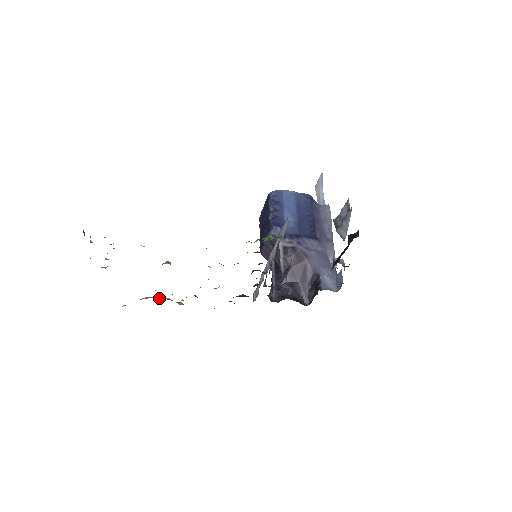
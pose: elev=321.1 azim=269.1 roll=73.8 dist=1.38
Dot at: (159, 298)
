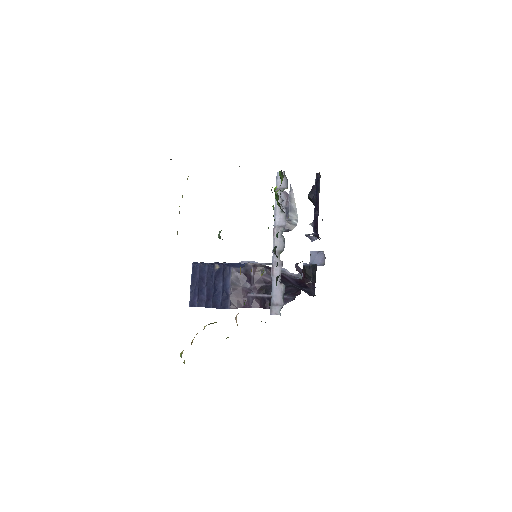
Dot at: occluded
